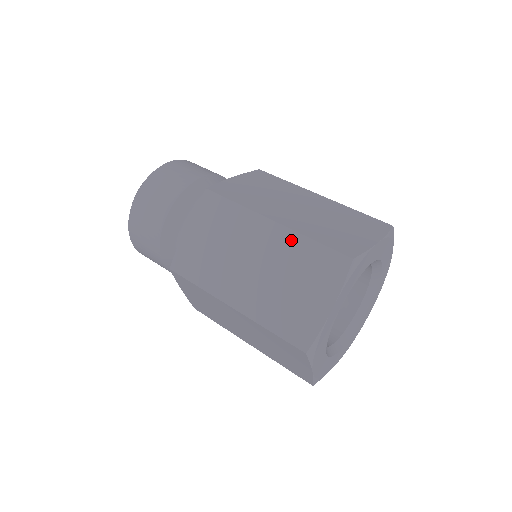
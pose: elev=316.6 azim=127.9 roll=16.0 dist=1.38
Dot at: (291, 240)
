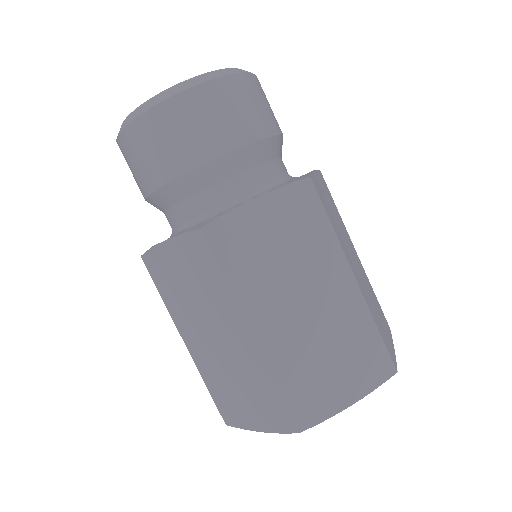
Dot at: occluded
